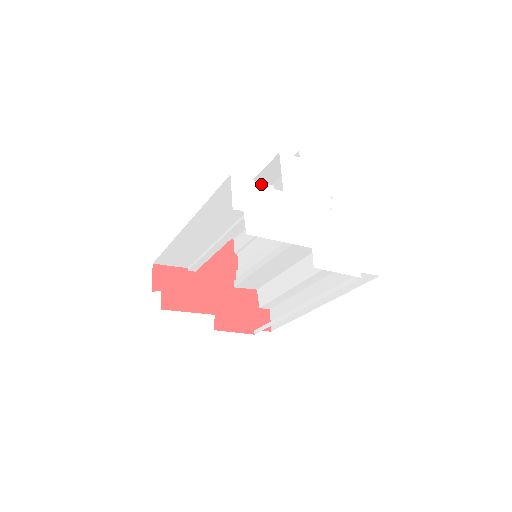
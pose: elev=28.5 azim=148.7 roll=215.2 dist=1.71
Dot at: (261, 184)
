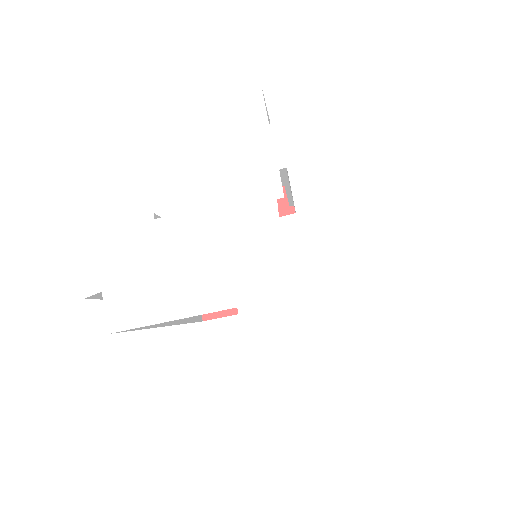
Dot at: (129, 222)
